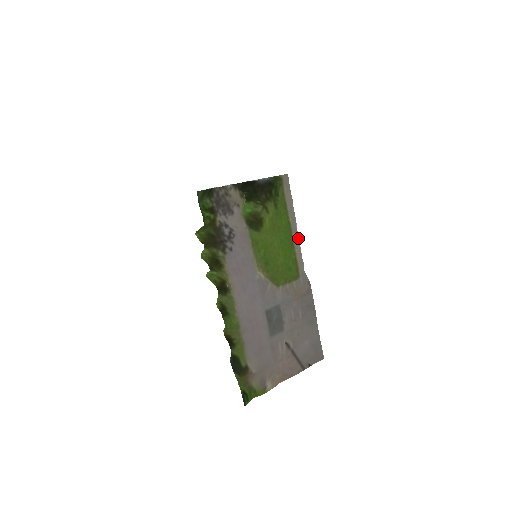
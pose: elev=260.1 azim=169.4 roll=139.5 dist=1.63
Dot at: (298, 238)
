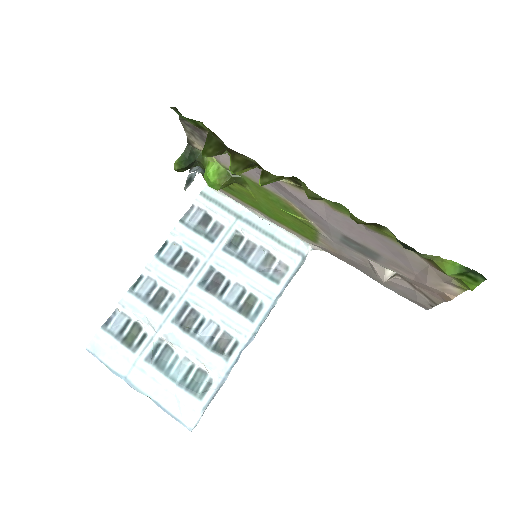
Dot at: (272, 223)
